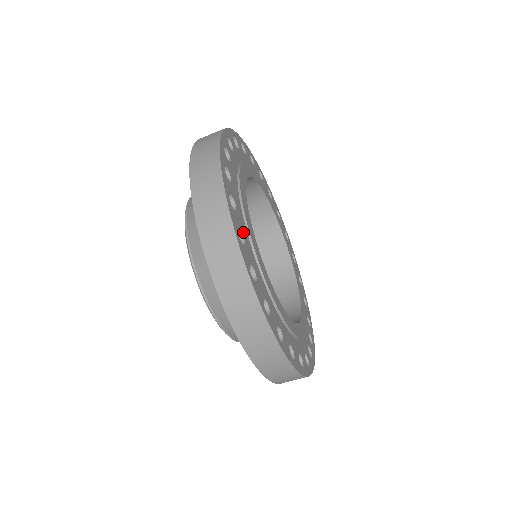
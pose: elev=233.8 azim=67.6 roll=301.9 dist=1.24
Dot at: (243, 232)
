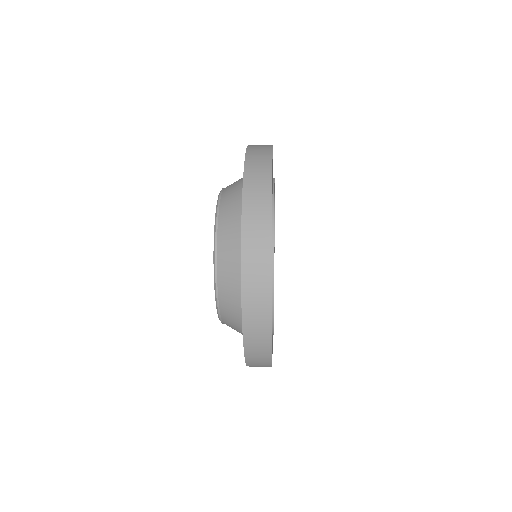
Dot at: occluded
